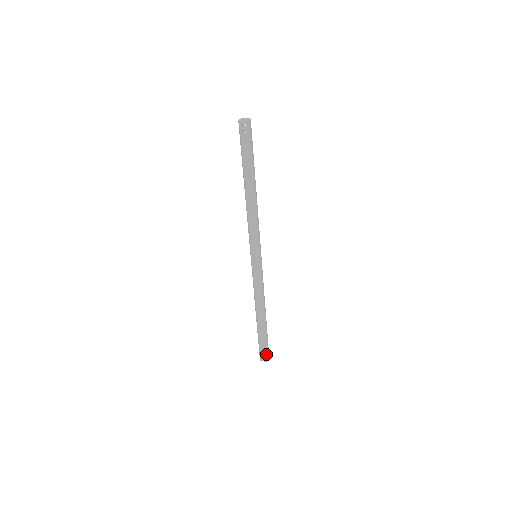
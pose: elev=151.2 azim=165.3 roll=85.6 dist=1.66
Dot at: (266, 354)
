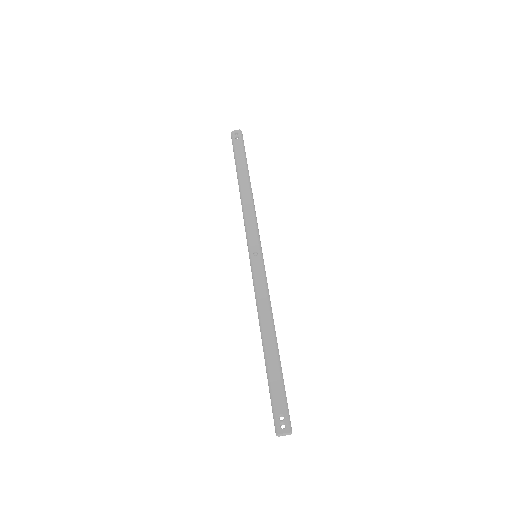
Dot at: (286, 415)
